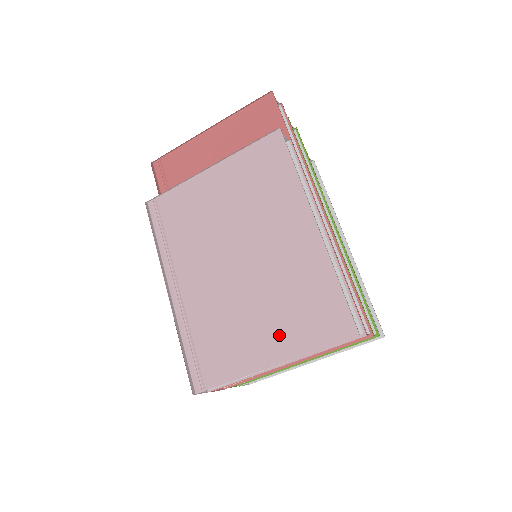
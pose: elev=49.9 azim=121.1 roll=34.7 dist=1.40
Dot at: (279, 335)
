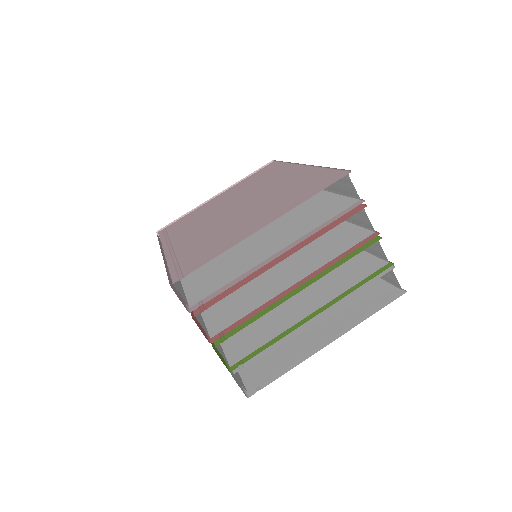
Dot at: (272, 211)
